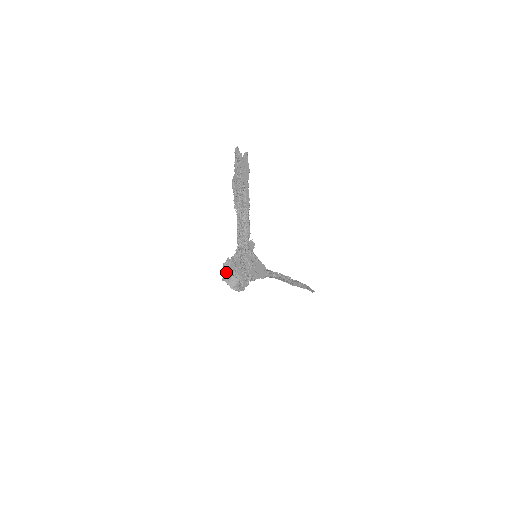
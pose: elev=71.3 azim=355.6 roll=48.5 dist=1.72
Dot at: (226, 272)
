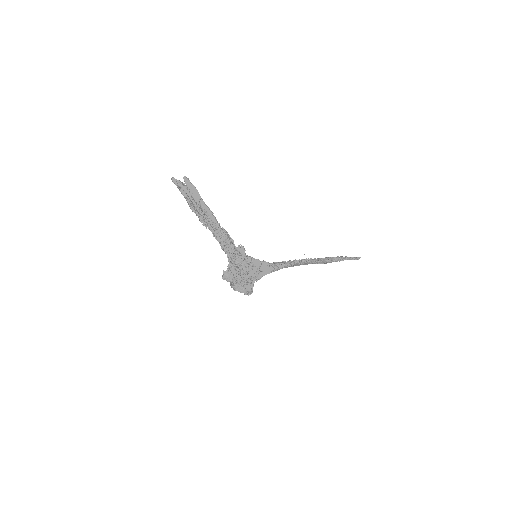
Dot at: (230, 283)
